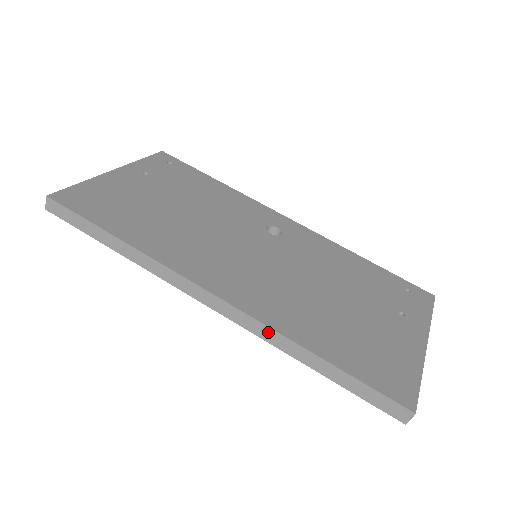
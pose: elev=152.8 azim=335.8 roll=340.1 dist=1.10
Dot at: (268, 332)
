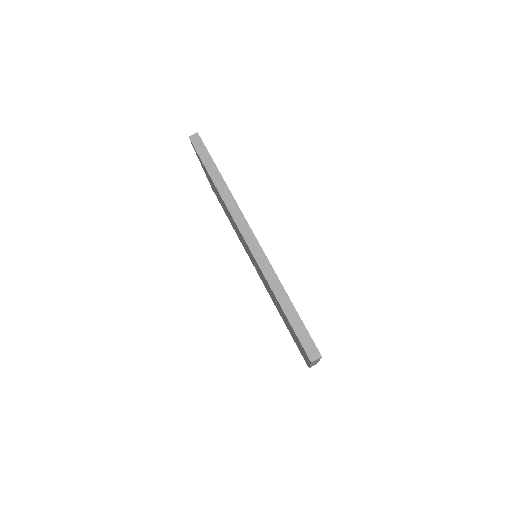
Dot at: (270, 270)
